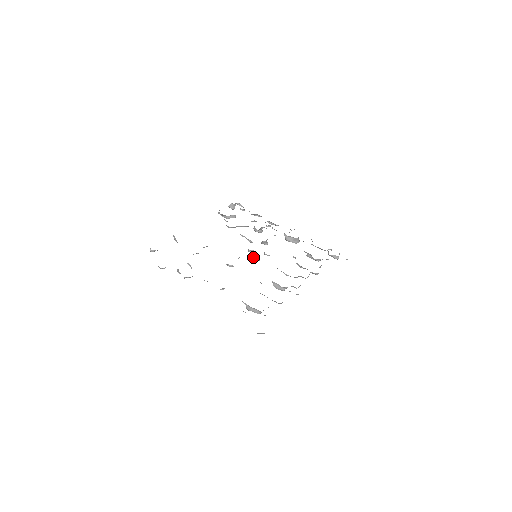
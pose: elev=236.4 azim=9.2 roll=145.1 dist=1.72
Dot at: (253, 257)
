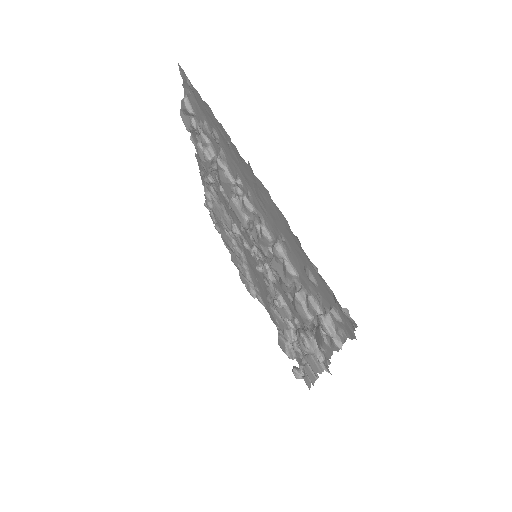
Dot at: (253, 254)
